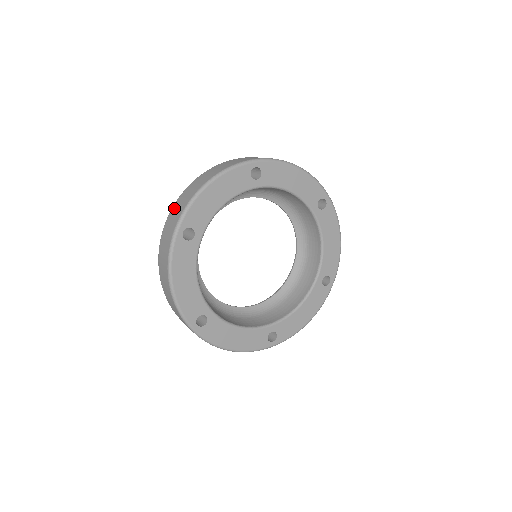
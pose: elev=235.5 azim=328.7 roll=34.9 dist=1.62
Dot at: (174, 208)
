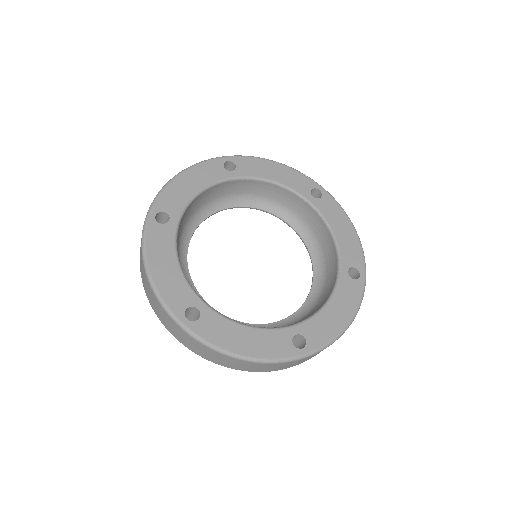
Dot at: occluded
